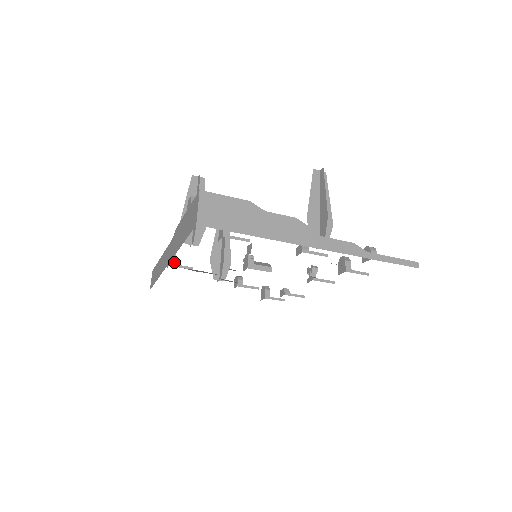
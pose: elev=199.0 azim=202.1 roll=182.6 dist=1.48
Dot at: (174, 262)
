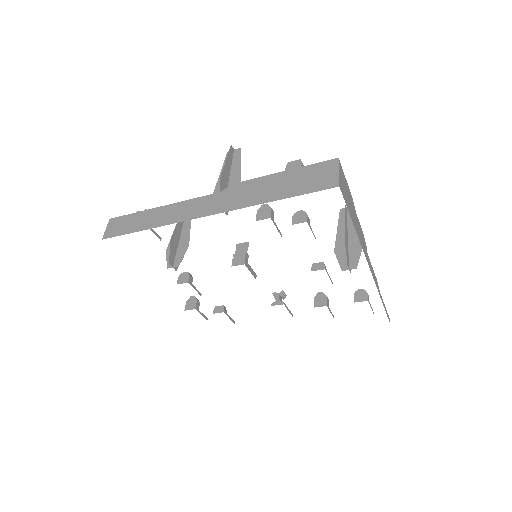
Dot at: occluded
